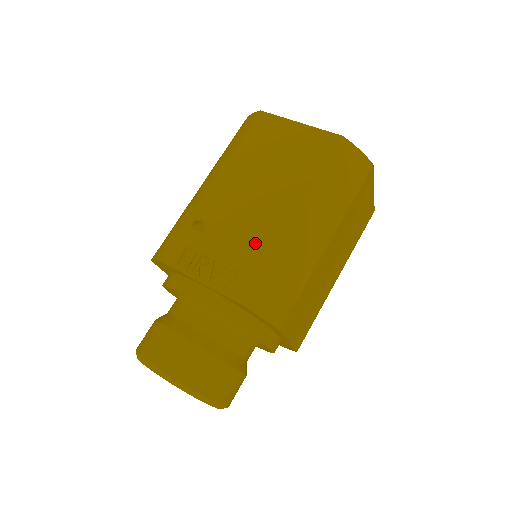
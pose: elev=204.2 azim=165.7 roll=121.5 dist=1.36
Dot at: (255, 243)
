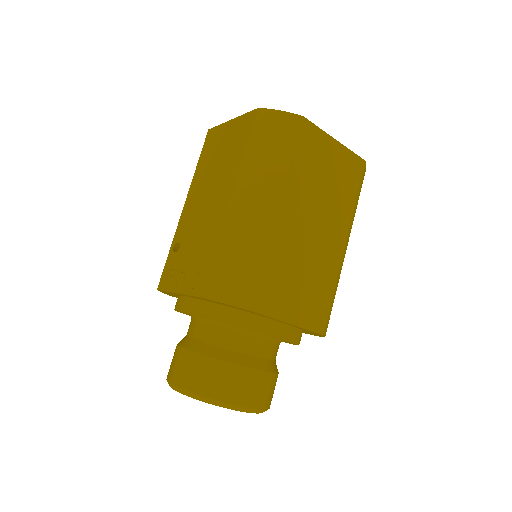
Dot at: (208, 239)
